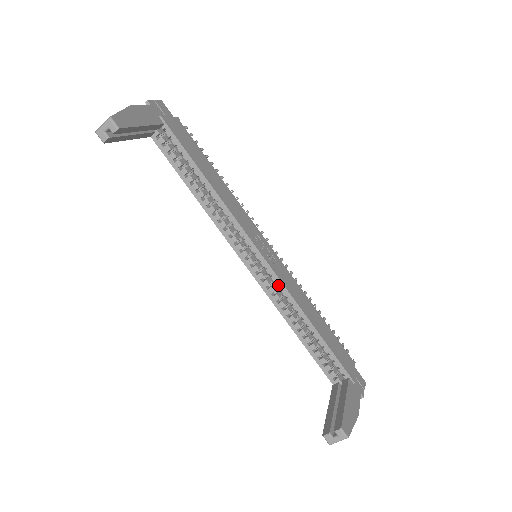
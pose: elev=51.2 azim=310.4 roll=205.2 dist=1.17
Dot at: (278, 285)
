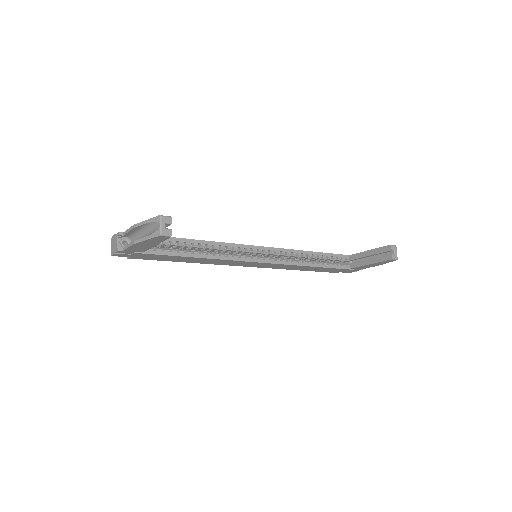
Dot at: (283, 252)
